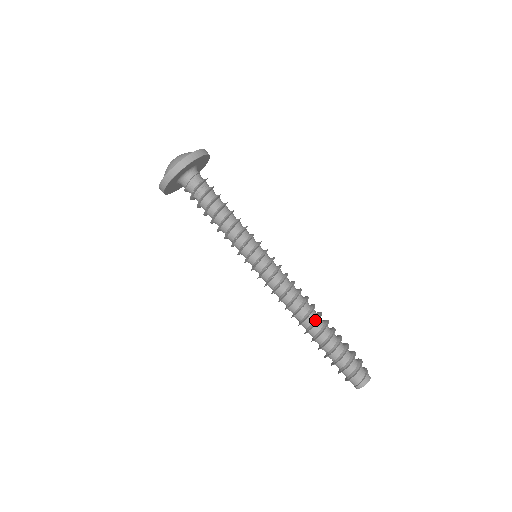
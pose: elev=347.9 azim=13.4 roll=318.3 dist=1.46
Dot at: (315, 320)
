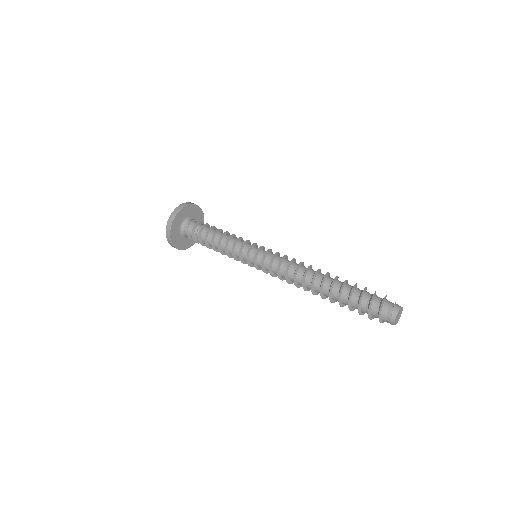
Dot at: (324, 275)
